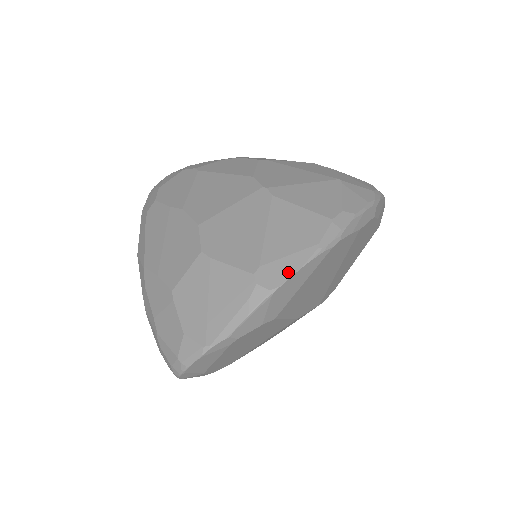
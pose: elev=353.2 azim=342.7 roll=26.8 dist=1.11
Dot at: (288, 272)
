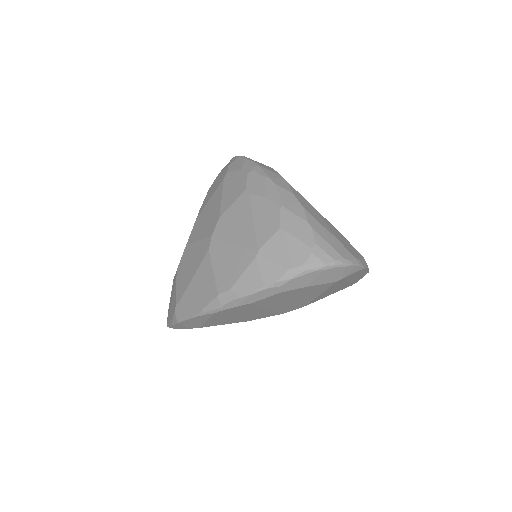
Dot at: (186, 316)
